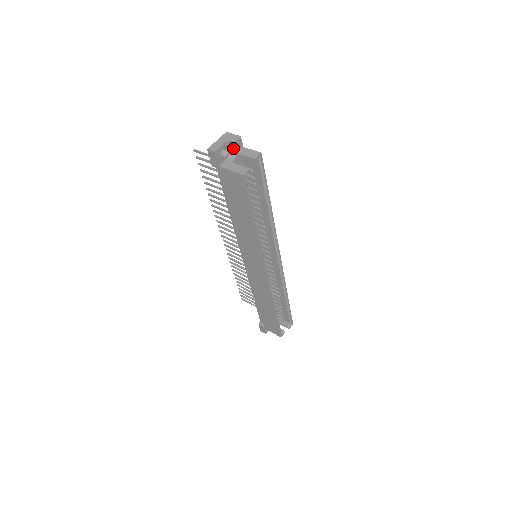
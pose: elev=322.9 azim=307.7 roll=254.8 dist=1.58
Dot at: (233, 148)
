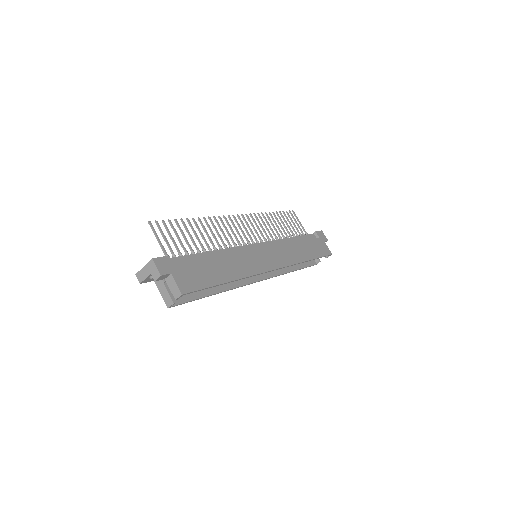
Dot at: occluded
